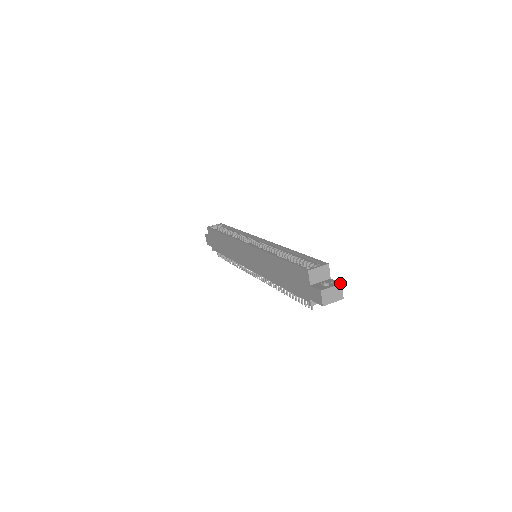
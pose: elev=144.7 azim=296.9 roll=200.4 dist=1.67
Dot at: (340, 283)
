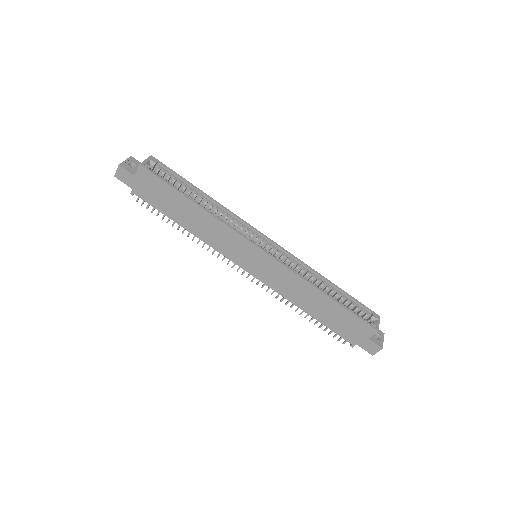
Dot at: occluded
